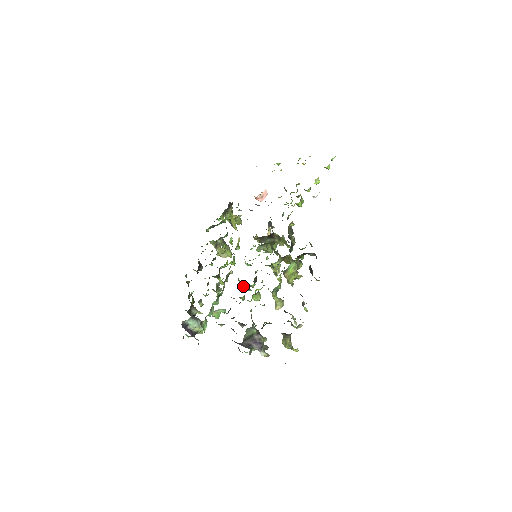
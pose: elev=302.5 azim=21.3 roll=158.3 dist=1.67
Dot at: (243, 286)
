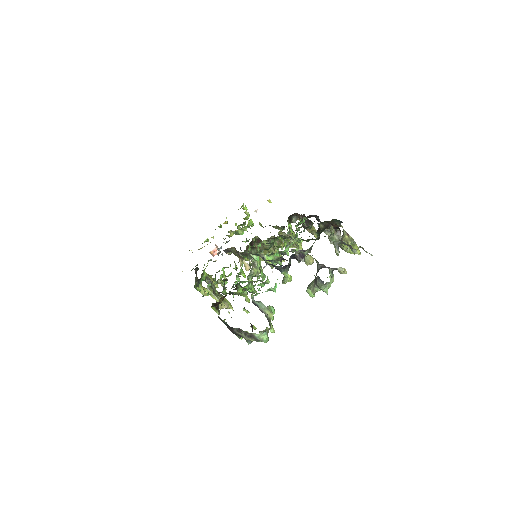
Dot at: (270, 262)
